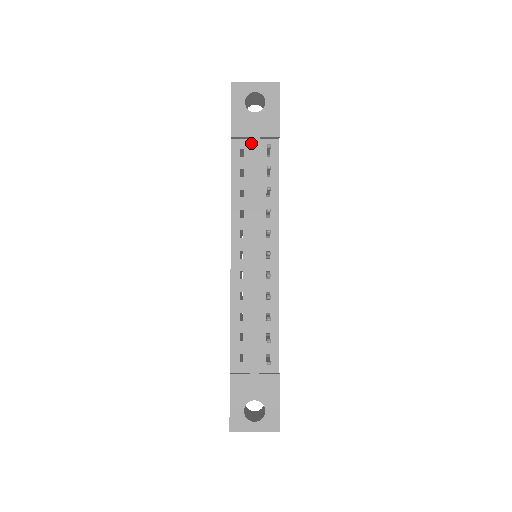
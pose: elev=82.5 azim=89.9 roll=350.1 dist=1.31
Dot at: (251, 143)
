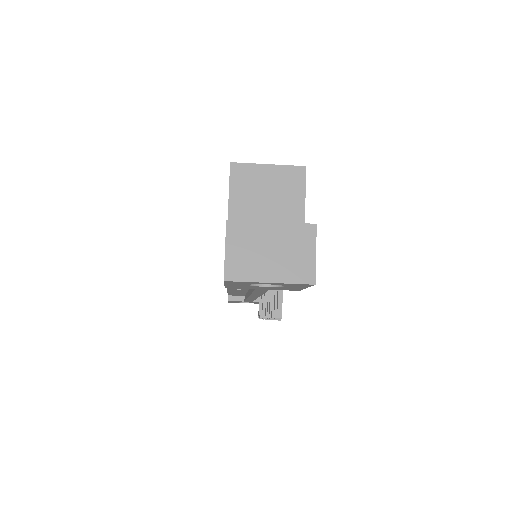
Dot at: occluded
